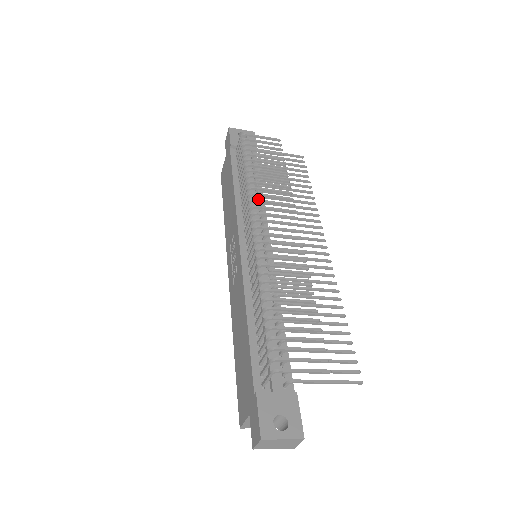
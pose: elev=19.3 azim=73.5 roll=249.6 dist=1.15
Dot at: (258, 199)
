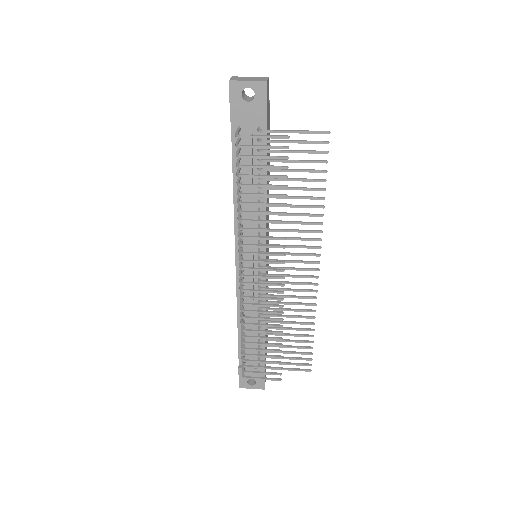
Dot at: (246, 245)
